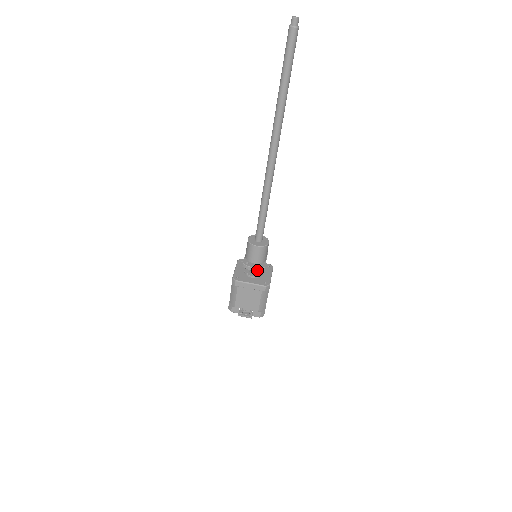
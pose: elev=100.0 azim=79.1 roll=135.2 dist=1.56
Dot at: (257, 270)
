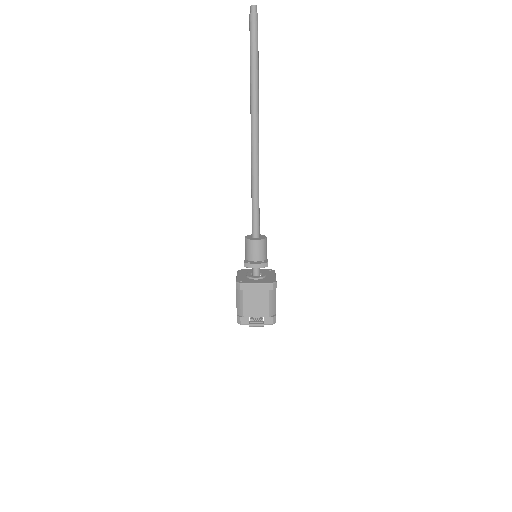
Dot at: (260, 266)
